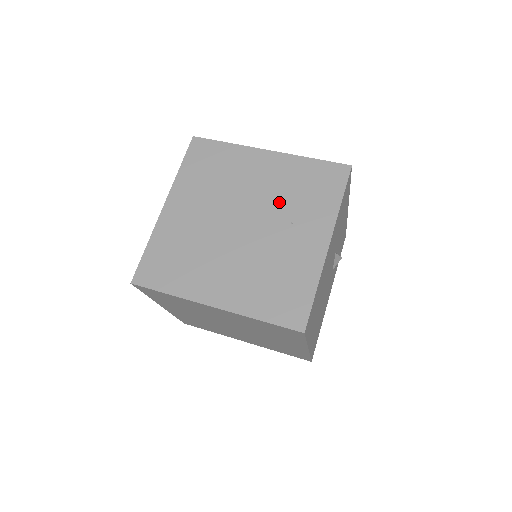
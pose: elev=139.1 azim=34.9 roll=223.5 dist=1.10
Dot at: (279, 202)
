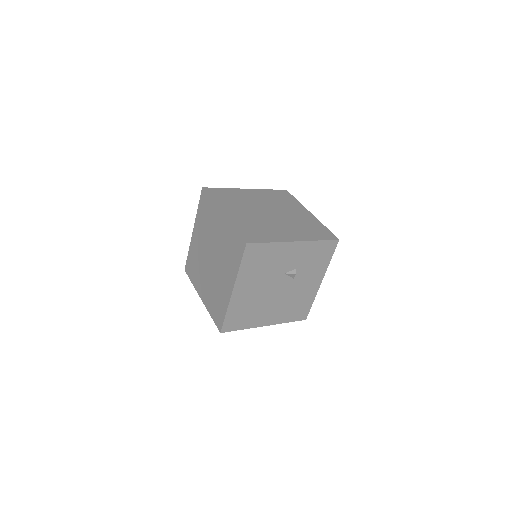
Dot at: (222, 253)
